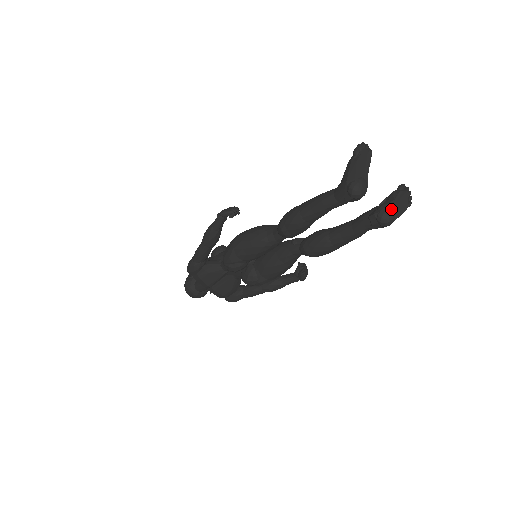
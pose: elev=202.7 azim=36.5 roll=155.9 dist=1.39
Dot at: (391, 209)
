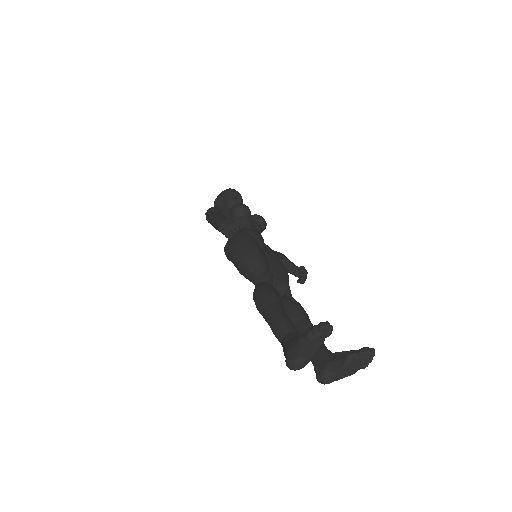
Dot at: (331, 377)
